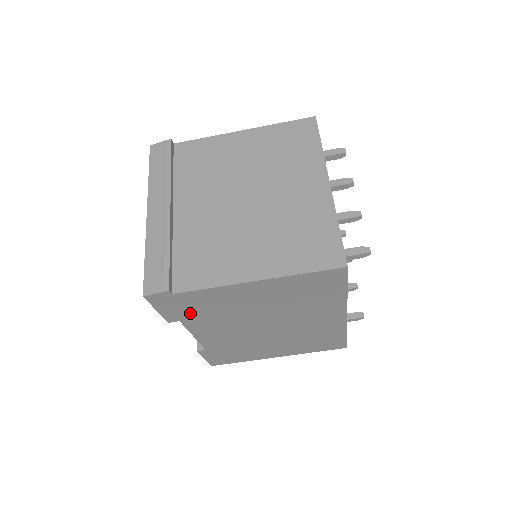
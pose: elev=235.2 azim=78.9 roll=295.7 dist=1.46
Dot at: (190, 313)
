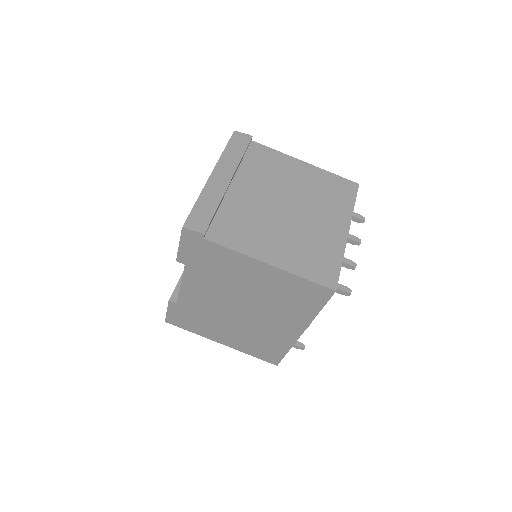
Dot at: (199, 262)
